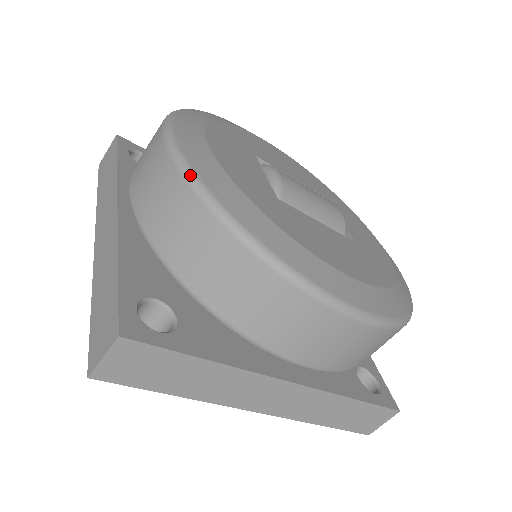
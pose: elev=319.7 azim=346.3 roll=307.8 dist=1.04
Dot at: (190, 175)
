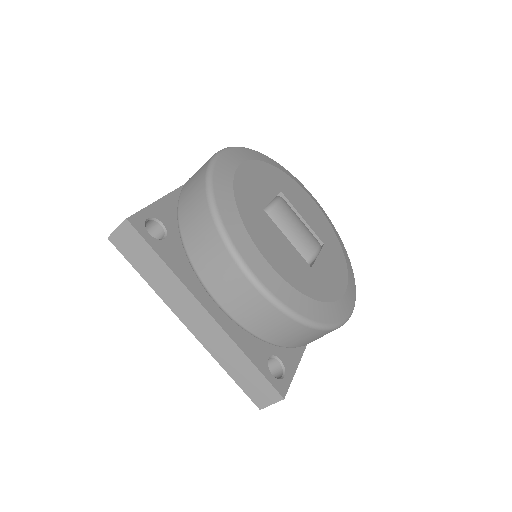
Dot at: (210, 167)
